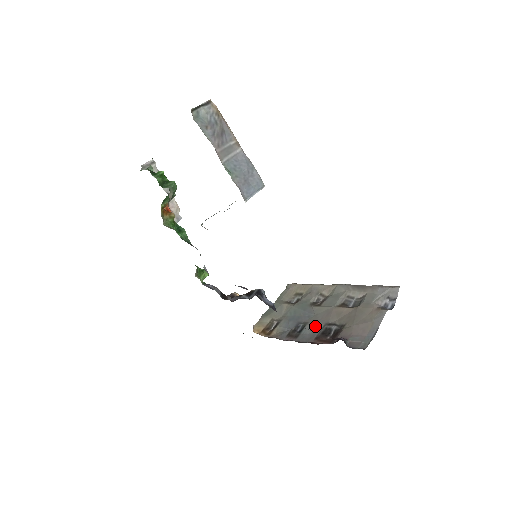
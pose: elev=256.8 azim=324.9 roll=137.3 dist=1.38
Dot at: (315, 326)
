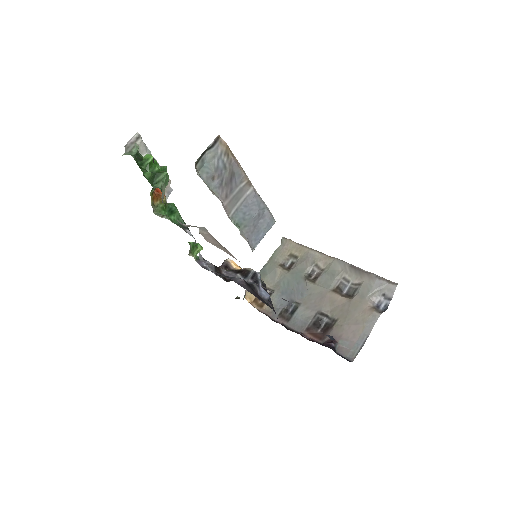
Dot at: (307, 312)
